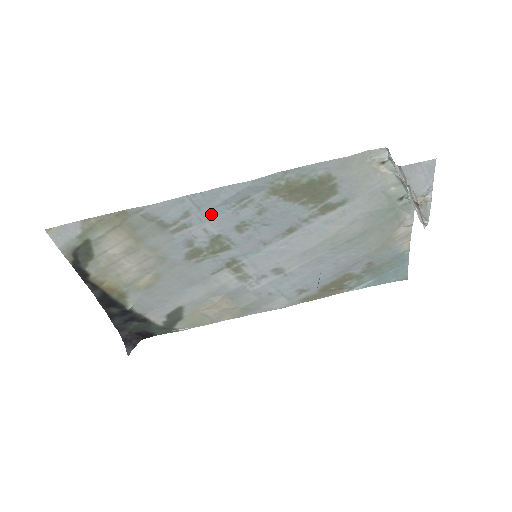
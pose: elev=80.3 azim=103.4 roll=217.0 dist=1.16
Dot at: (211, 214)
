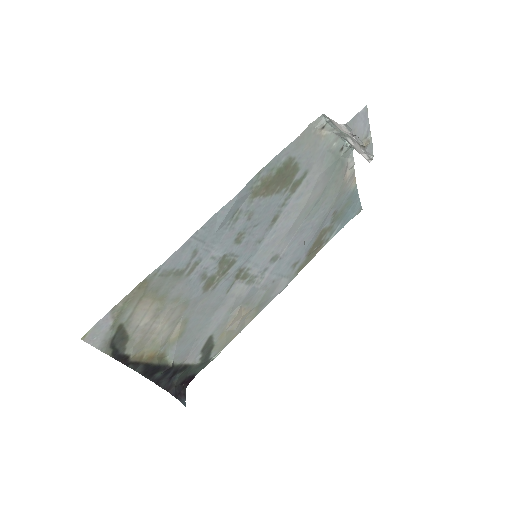
Dot at: (214, 241)
